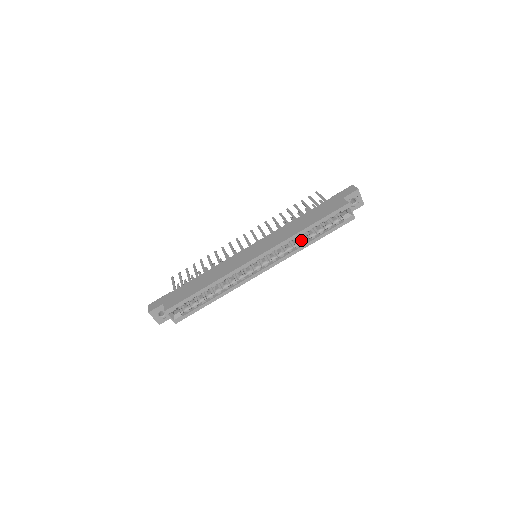
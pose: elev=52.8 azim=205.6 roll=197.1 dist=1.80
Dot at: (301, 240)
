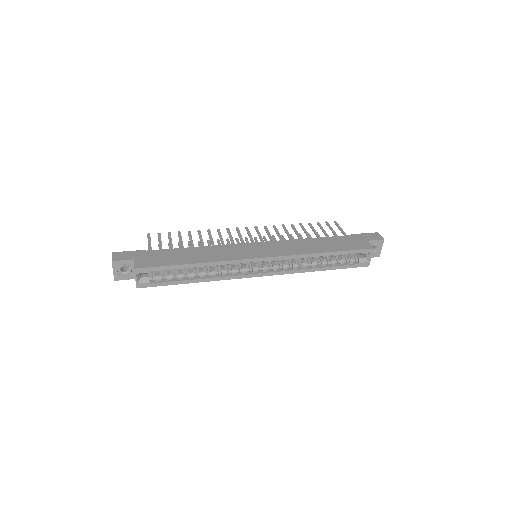
Dot at: (310, 262)
